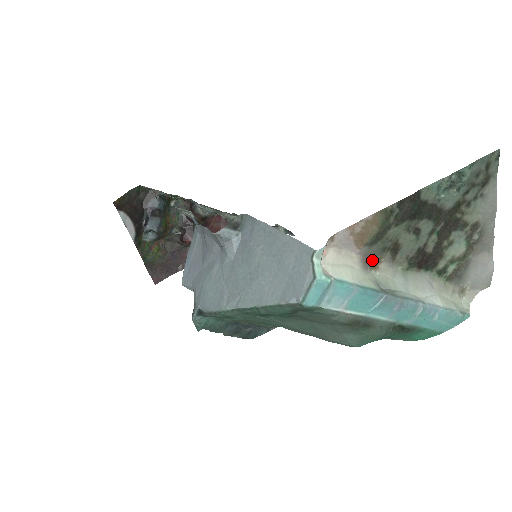
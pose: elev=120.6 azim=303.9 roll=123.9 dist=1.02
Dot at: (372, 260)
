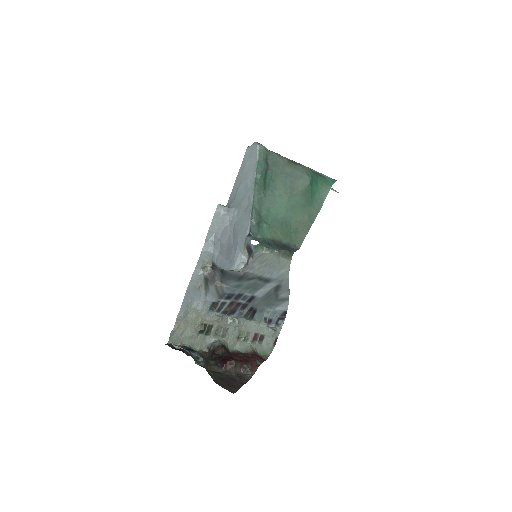
Dot at: occluded
